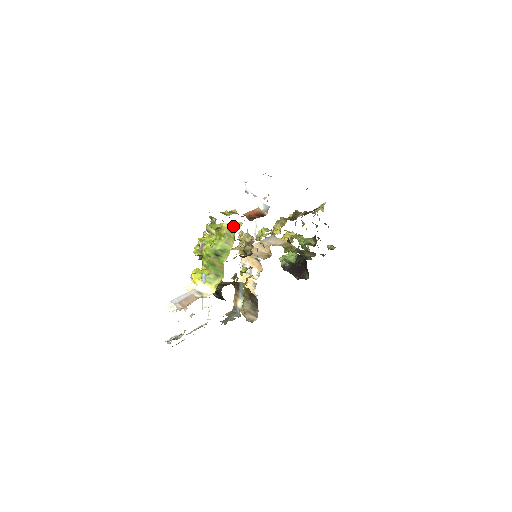
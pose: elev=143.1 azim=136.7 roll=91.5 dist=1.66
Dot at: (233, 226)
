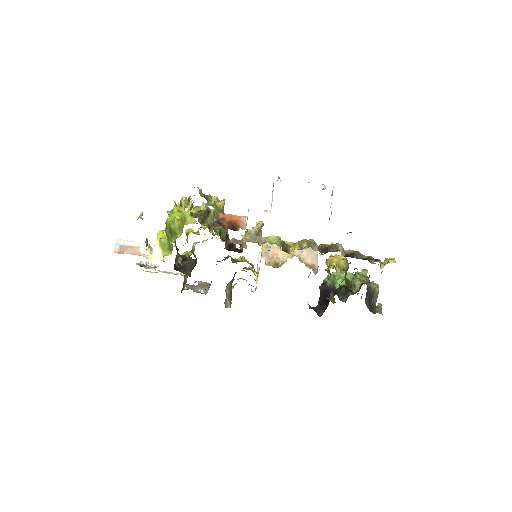
Dot at: (188, 218)
